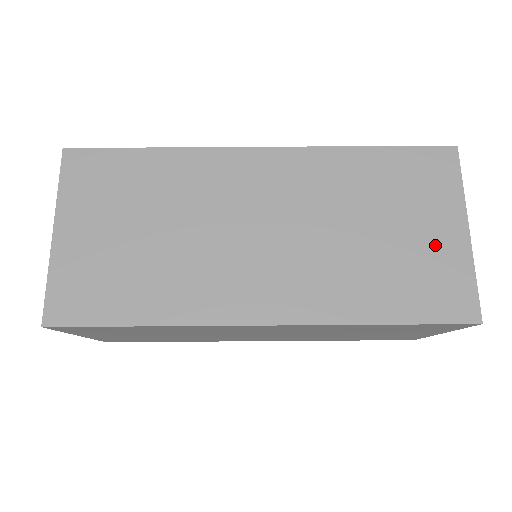
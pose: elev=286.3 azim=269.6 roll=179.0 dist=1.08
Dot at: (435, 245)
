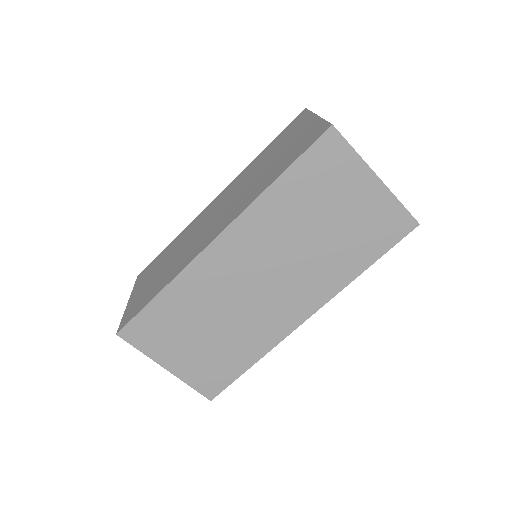
Dot at: (365, 205)
